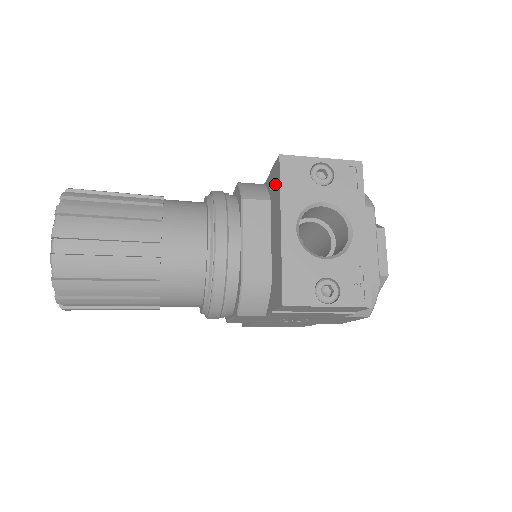
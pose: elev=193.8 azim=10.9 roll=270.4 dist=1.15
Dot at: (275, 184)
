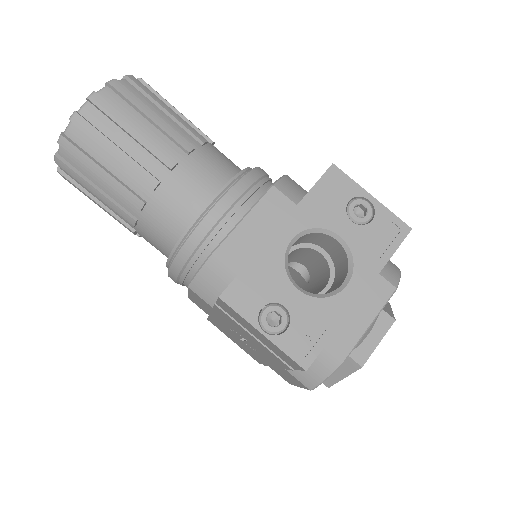
Dot at: occluded
